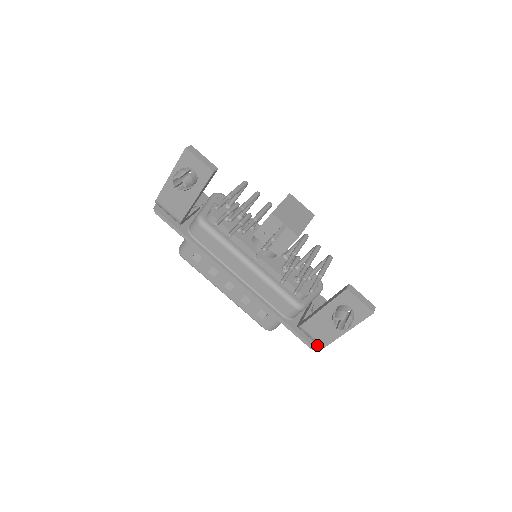
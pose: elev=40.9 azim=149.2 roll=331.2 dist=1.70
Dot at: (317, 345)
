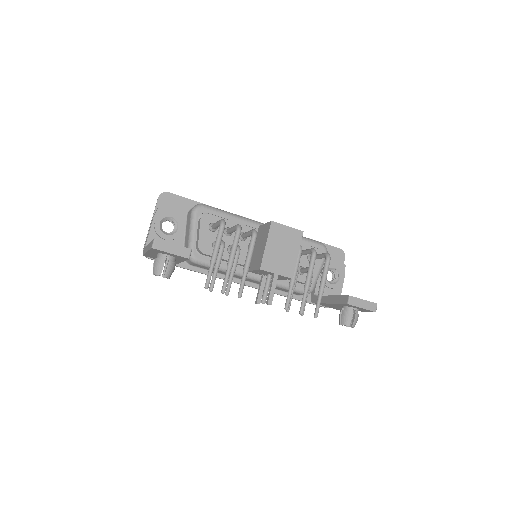
Dot at: occluded
